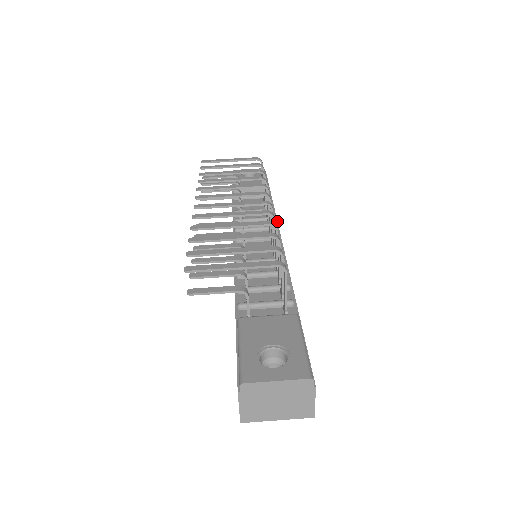
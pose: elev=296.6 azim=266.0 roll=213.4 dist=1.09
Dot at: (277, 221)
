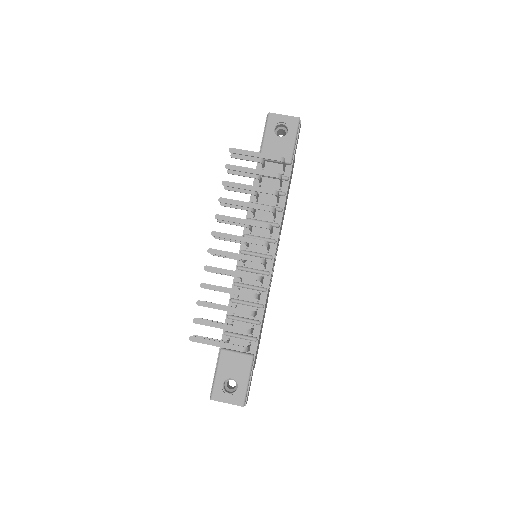
Dot at: occluded
